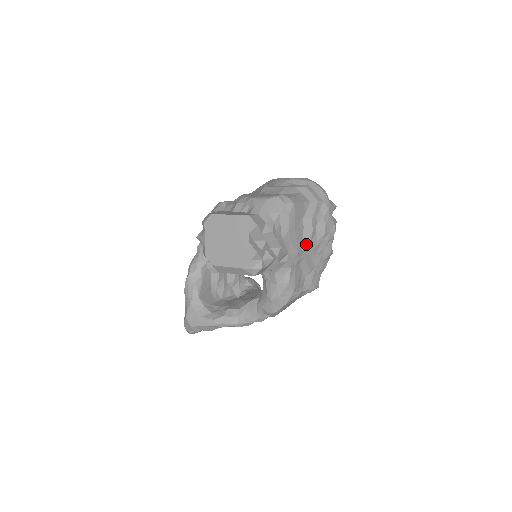
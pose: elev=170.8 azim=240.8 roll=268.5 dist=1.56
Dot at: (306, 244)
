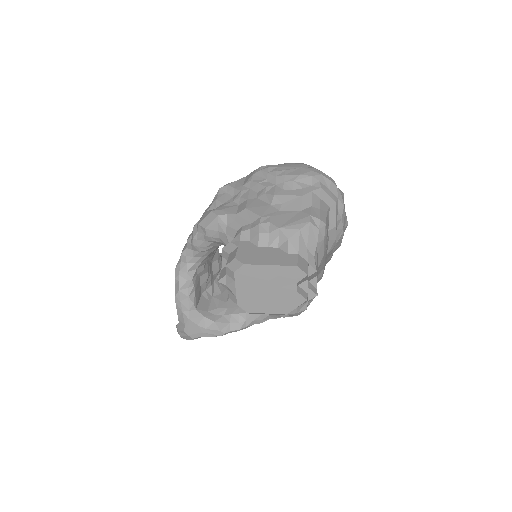
Dot at: (328, 253)
